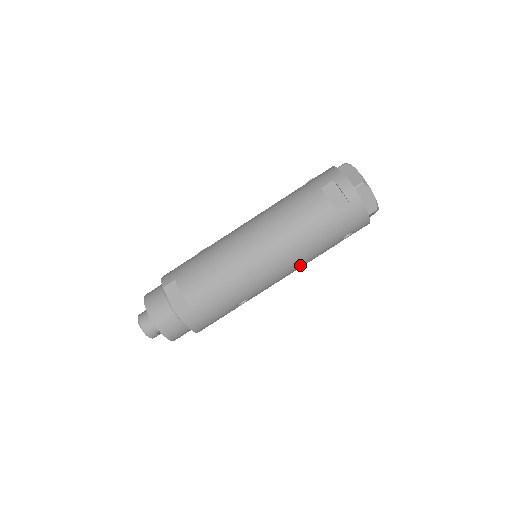
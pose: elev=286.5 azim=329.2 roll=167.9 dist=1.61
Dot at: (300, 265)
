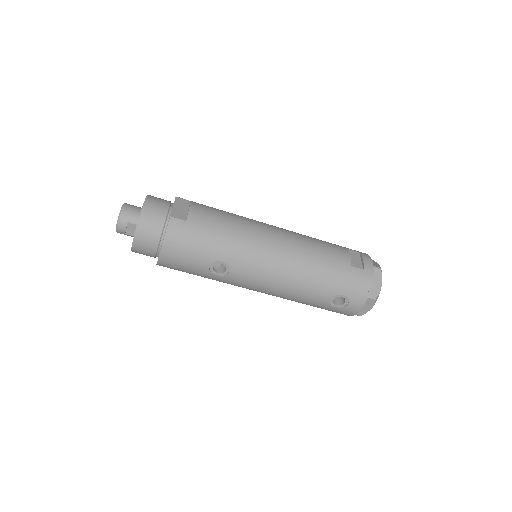
Dot at: (289, 283)
